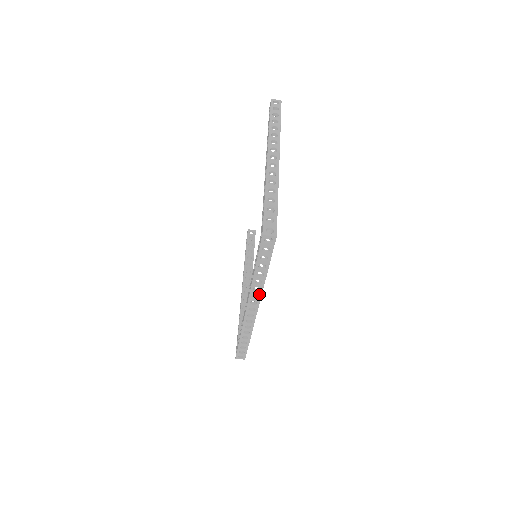
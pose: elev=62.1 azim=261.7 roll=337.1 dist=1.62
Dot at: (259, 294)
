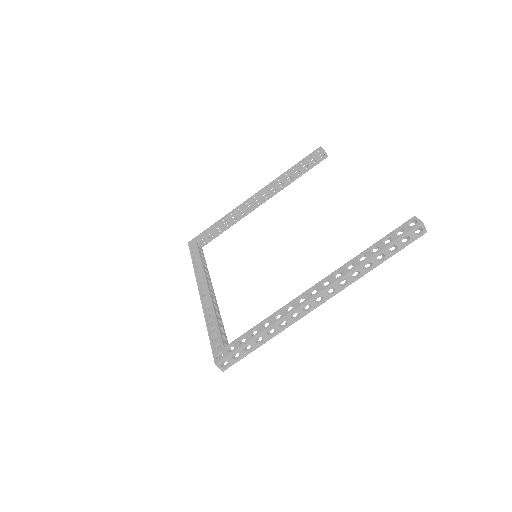
Dot at: occluded
